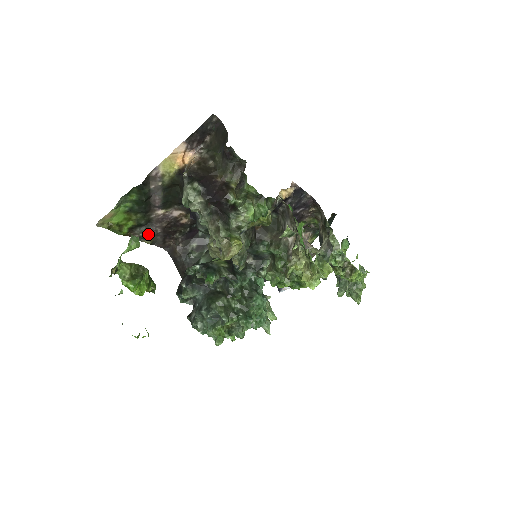
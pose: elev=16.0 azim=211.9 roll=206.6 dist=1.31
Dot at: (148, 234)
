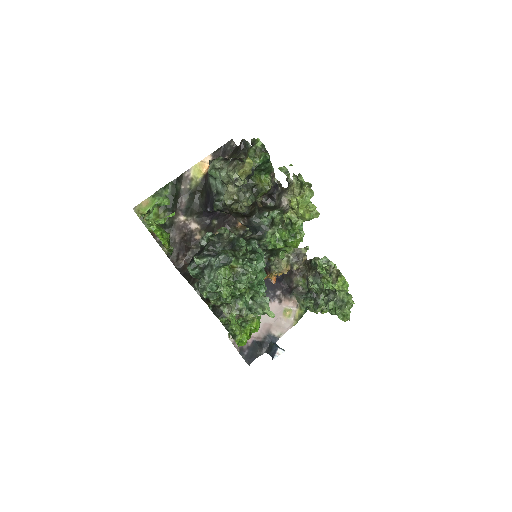
Dot at: occluded
